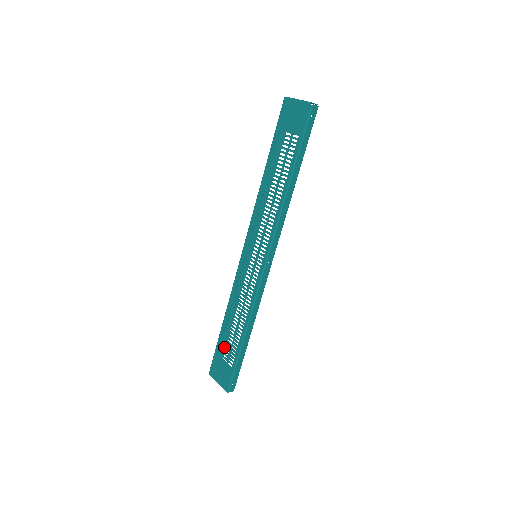
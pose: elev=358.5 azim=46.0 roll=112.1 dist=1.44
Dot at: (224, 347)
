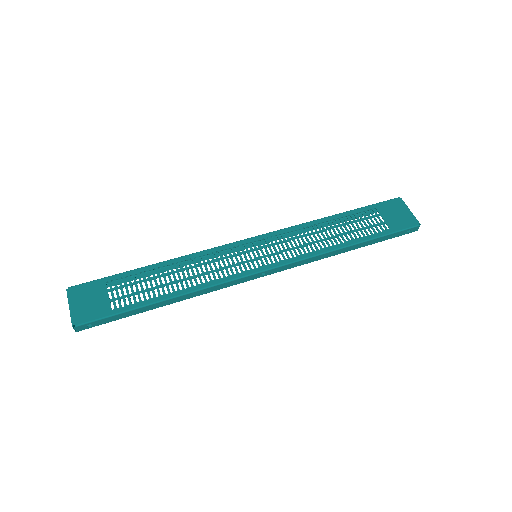
Dot at: (125, 285)
